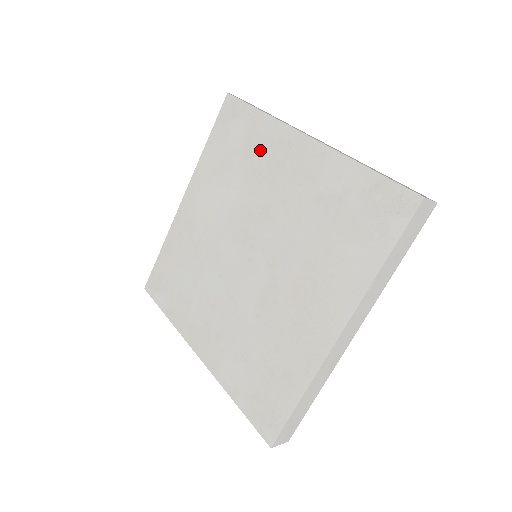
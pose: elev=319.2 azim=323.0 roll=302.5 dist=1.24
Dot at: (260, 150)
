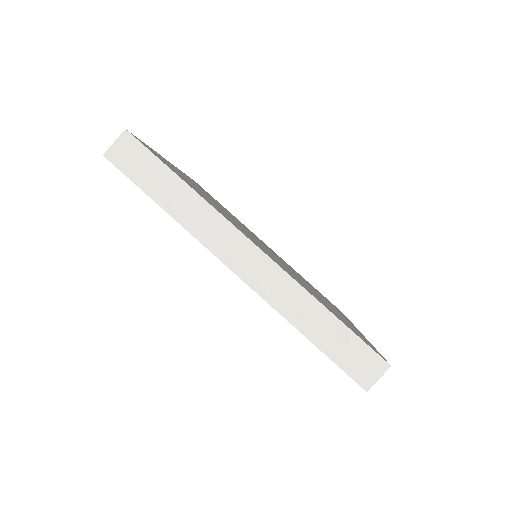
Dot at: occluded
